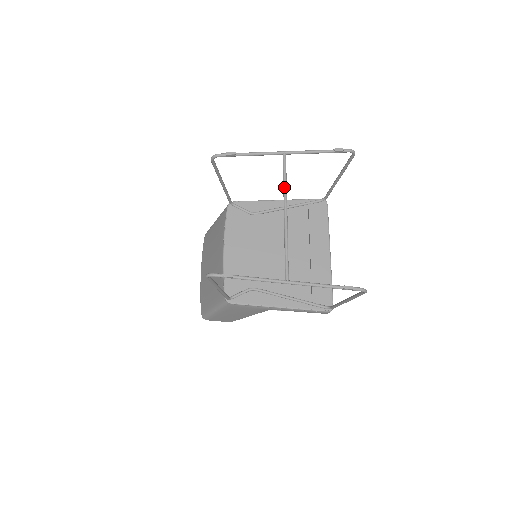
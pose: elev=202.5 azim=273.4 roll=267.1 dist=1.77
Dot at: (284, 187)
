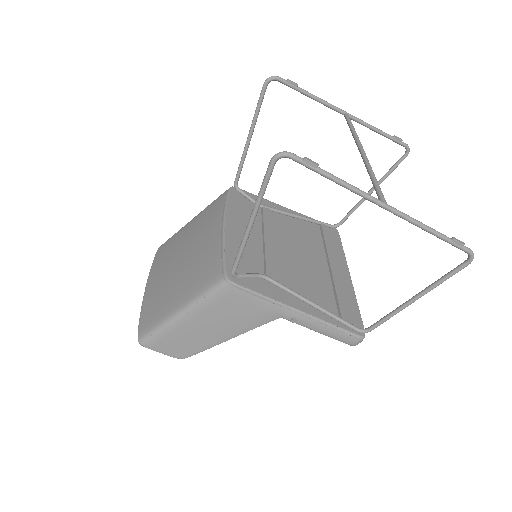
Dot at: (355, 133)
